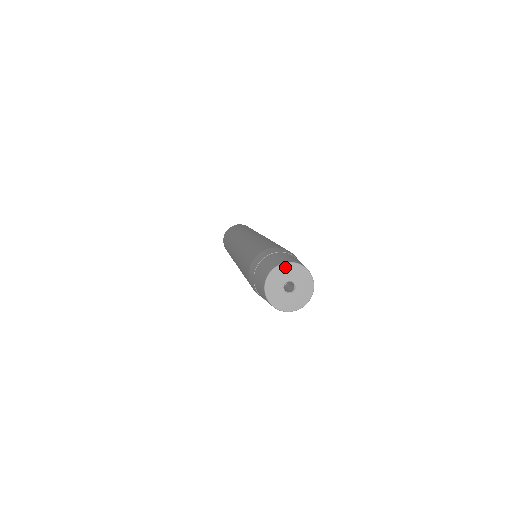
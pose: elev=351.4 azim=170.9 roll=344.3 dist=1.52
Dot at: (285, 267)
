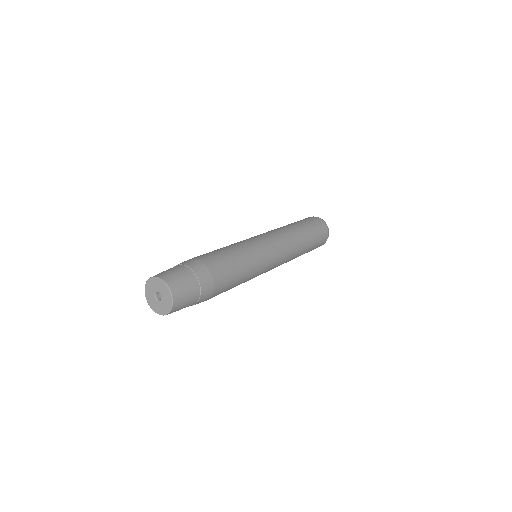
Dot at: (151, 281)
